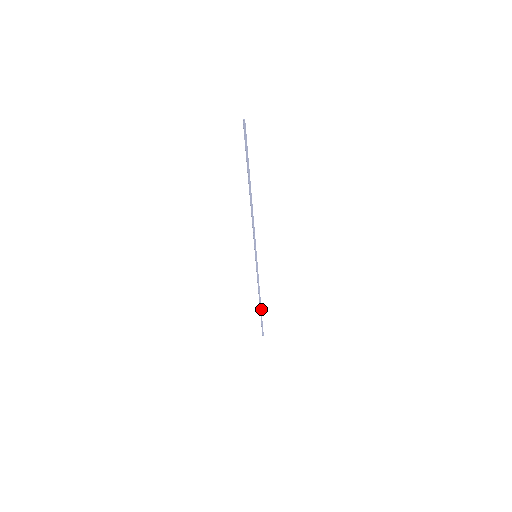
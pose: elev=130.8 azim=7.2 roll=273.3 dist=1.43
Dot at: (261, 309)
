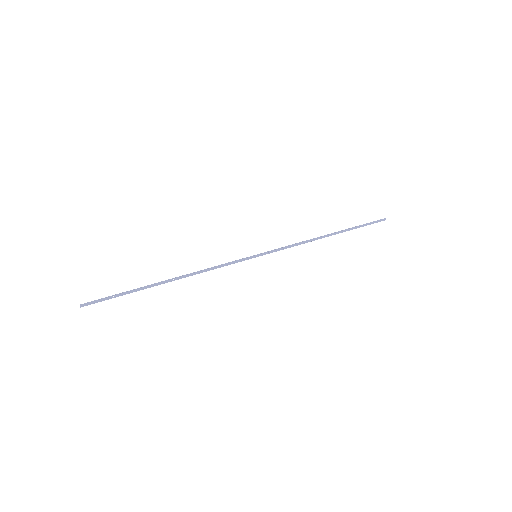
Dot at: occluded
